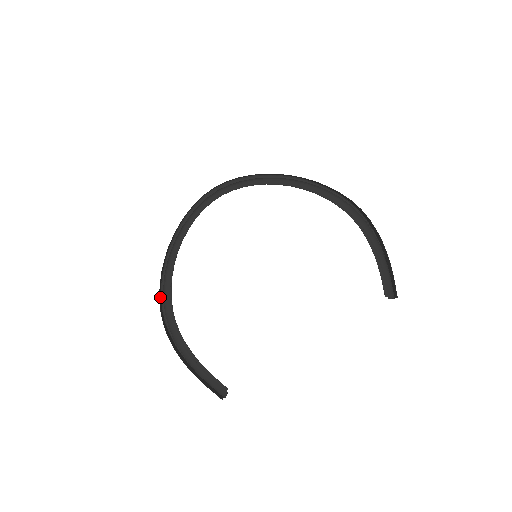
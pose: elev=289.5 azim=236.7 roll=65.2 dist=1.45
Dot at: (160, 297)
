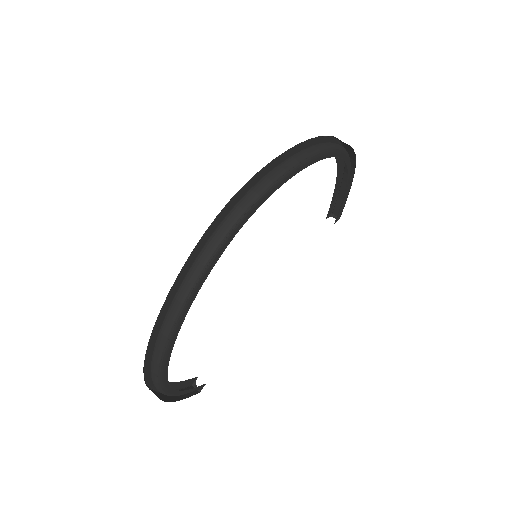
Dot at: occluded
